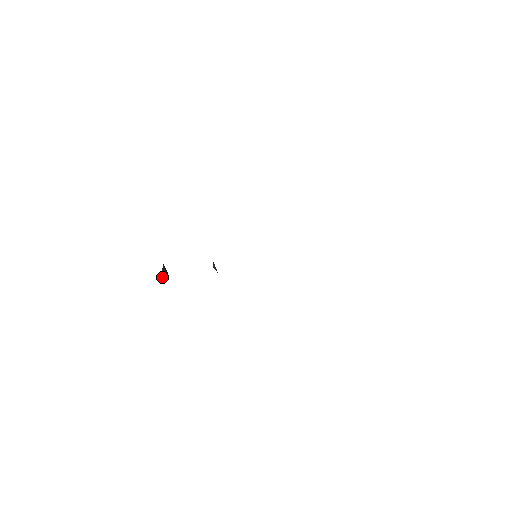
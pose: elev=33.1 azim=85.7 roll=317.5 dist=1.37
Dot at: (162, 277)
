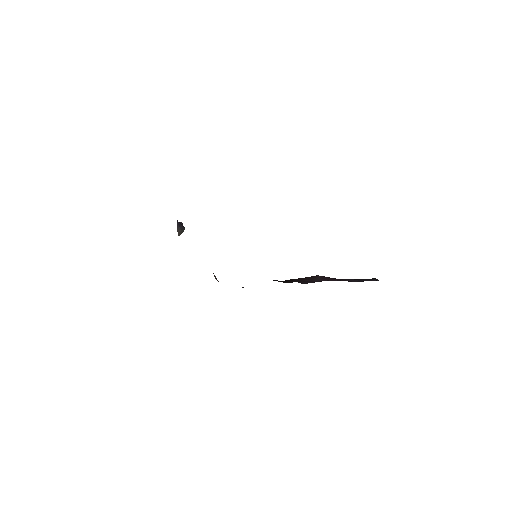
Dot at: (178, 235)
